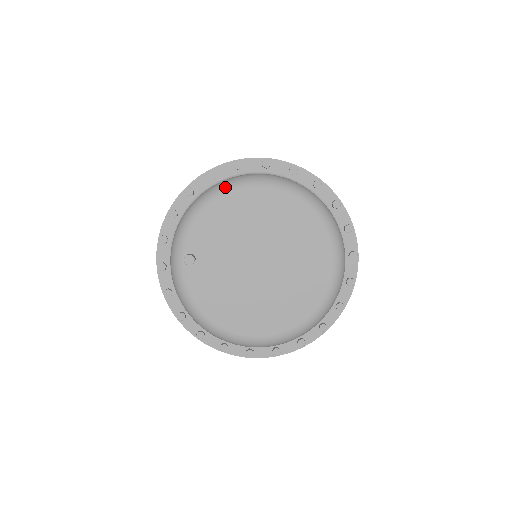
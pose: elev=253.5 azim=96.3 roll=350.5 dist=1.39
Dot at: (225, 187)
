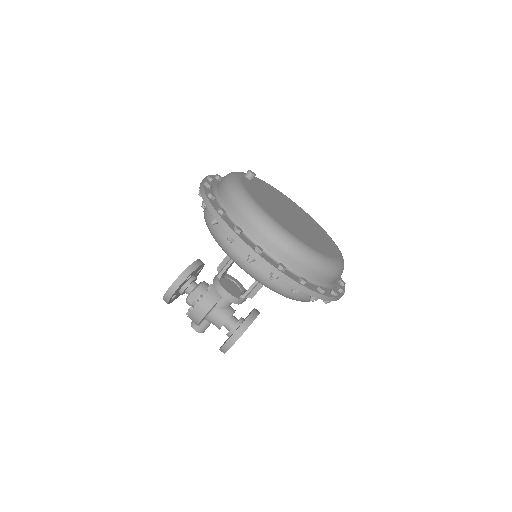
Dot at: occluded
